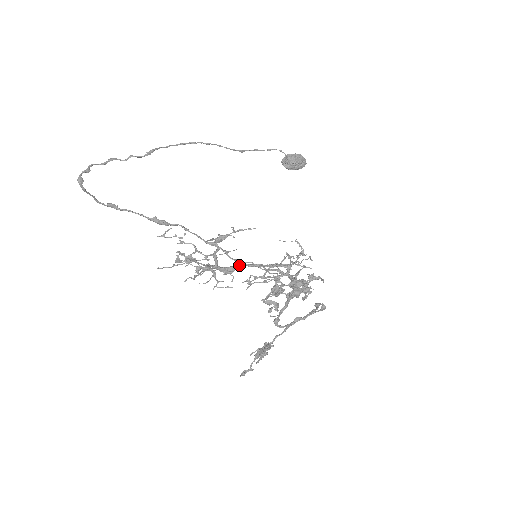
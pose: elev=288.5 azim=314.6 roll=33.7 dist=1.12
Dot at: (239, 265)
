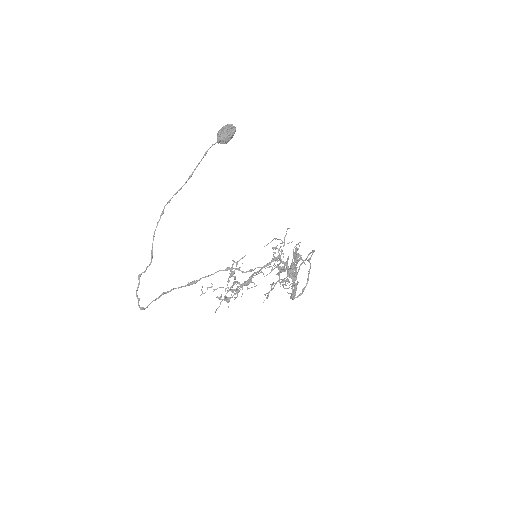
Dot at: (252, 276)
